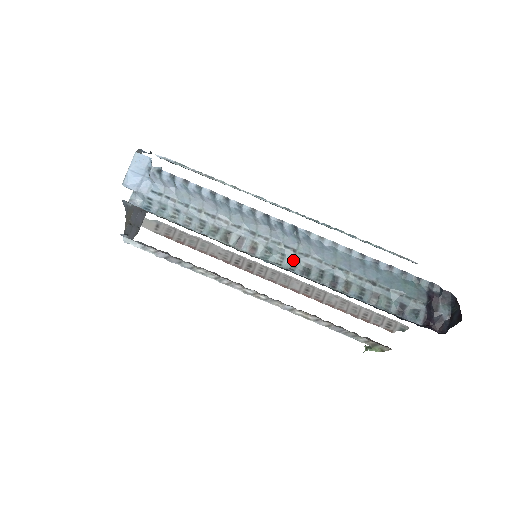
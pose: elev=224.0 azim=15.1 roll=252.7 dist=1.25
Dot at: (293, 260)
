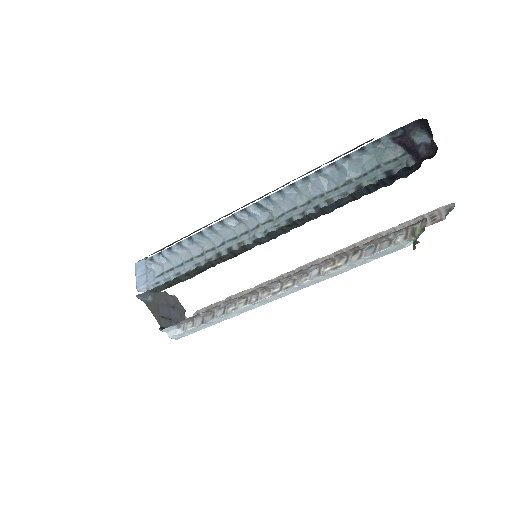
Dot at: (276, 228)
